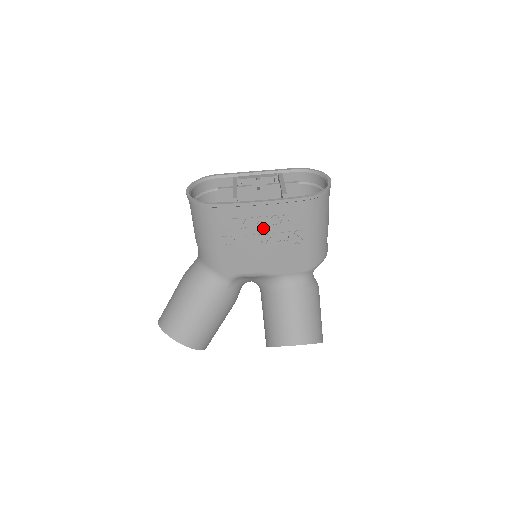
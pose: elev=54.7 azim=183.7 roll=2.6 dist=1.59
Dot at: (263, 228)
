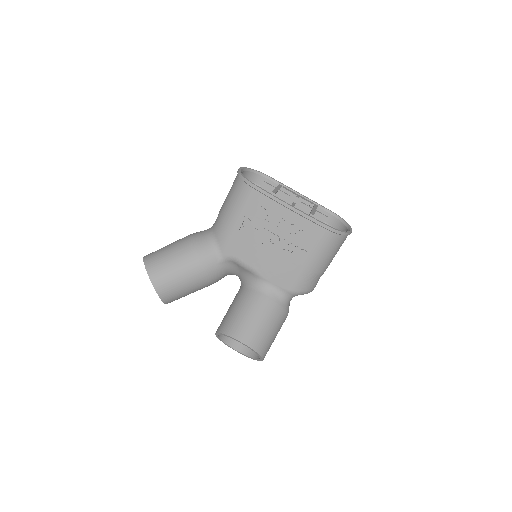
Dot at: (279, 230)
